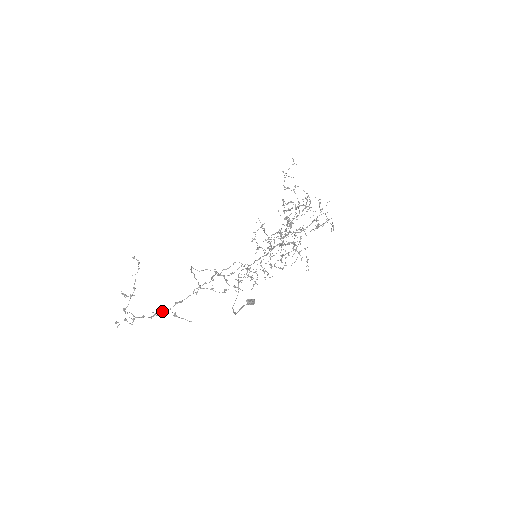
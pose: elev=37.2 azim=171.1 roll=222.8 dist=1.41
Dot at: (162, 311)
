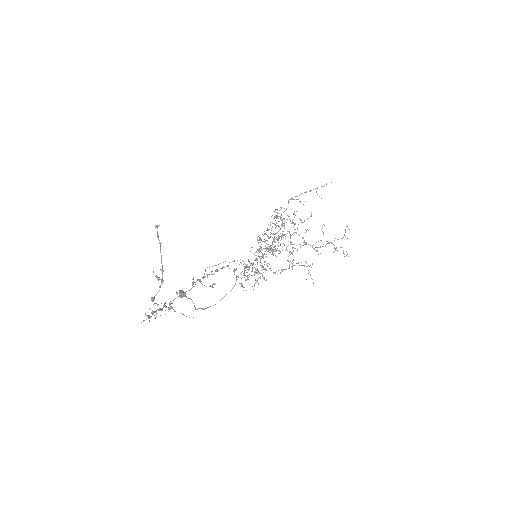
Dot at: occluded
